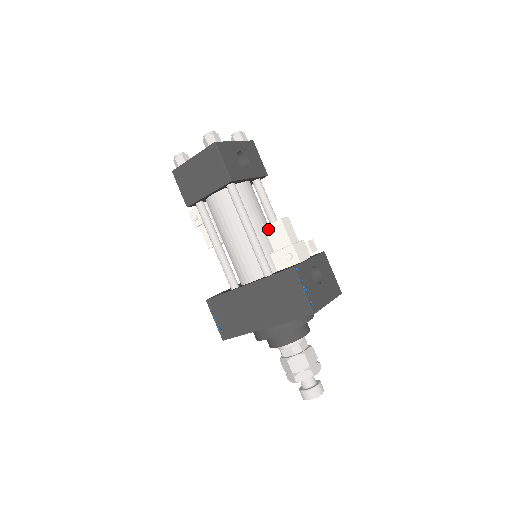
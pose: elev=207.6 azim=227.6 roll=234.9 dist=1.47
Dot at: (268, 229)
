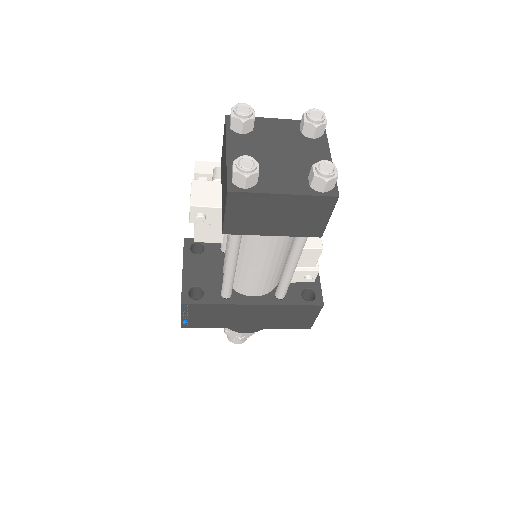
Dot at: occluded
